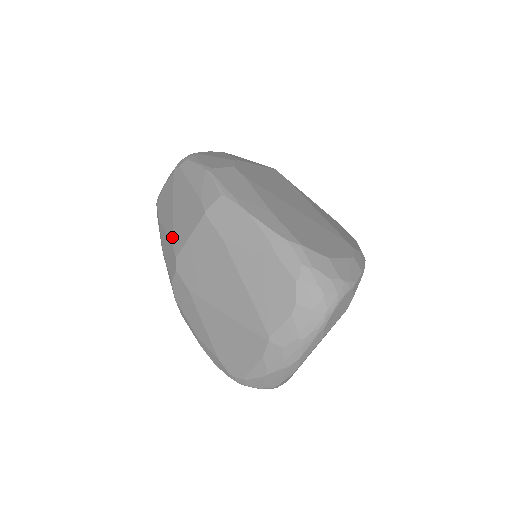
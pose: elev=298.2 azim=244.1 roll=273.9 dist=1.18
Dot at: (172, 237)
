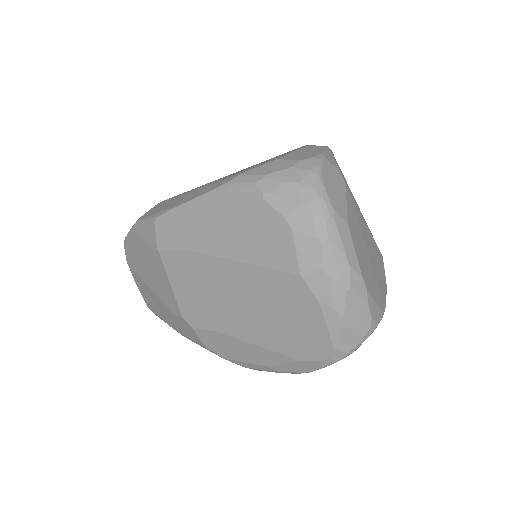
Dot at: (168, 308)
